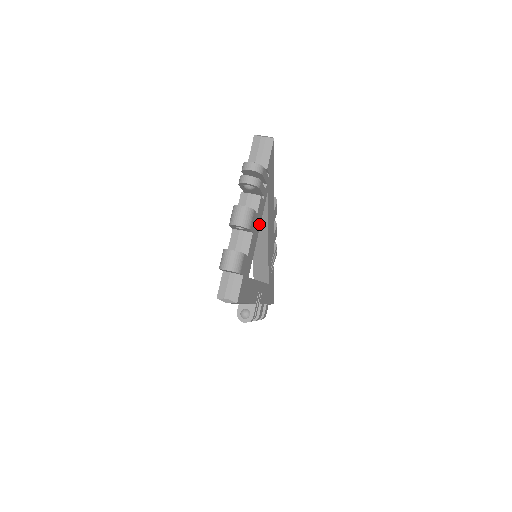
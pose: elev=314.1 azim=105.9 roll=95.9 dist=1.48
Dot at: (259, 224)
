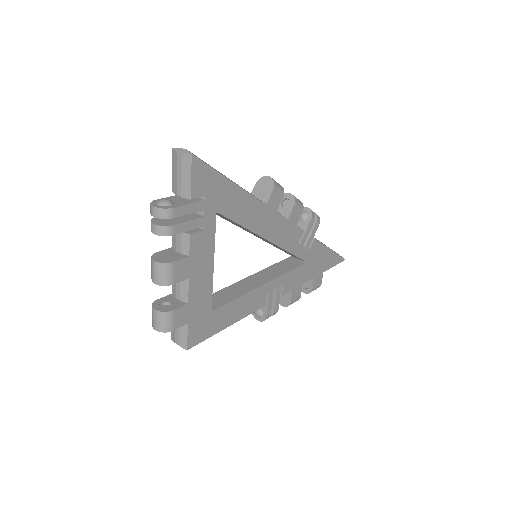
Dot at: (210, 255)
